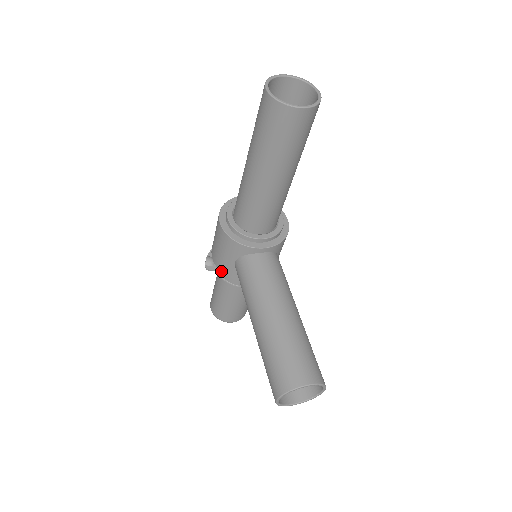
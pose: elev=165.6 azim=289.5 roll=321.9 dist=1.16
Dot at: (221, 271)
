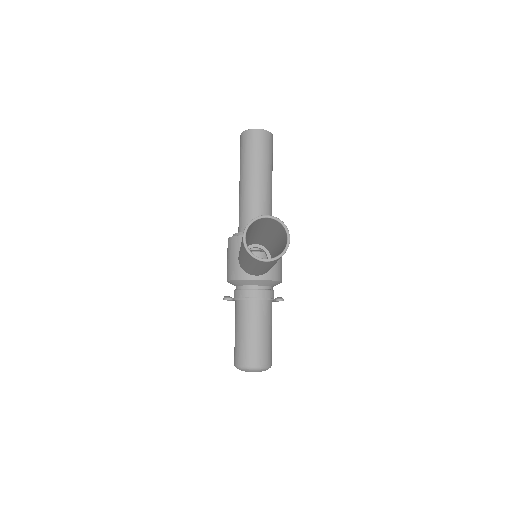
Dot at: (231, 279)
